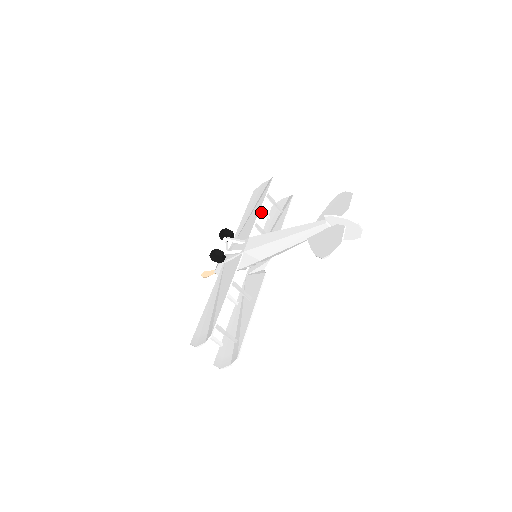
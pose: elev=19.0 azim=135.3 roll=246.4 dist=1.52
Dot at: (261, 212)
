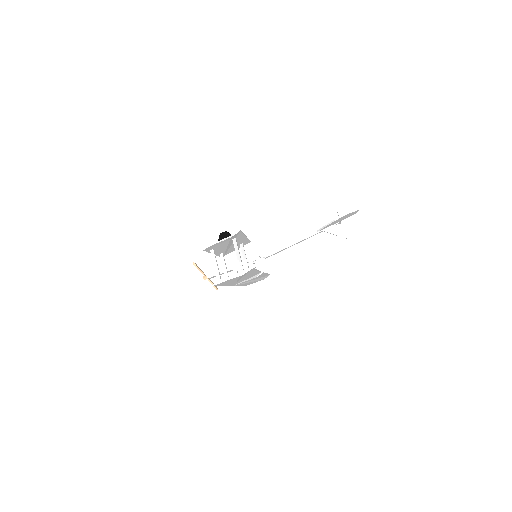
Dot at: occluded
